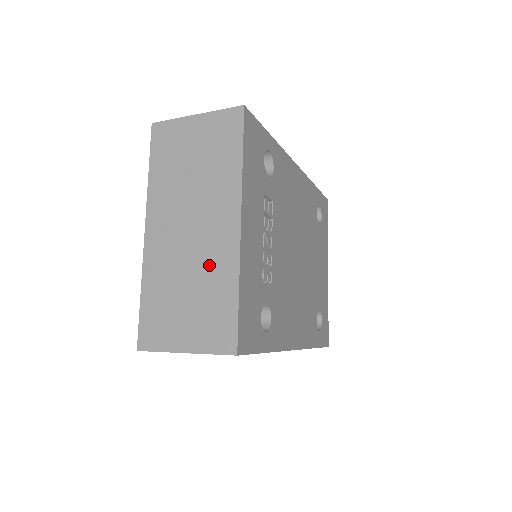
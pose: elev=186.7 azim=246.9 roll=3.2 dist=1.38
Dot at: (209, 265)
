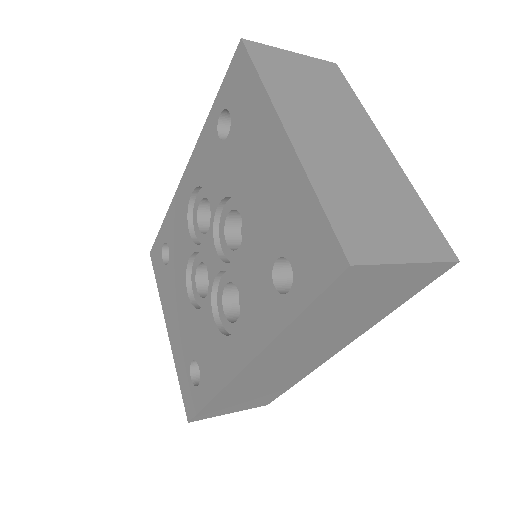
Dot at: (382, 176)
